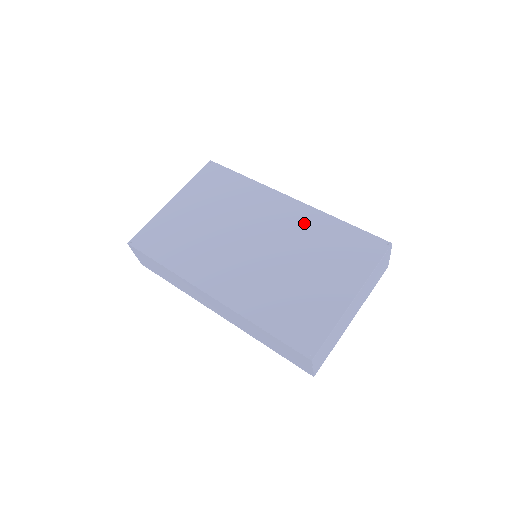
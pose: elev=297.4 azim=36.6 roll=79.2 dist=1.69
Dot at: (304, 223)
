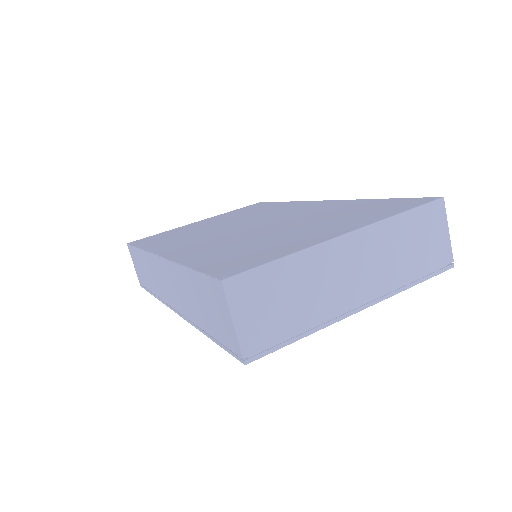
Dot at: (324, 207)
